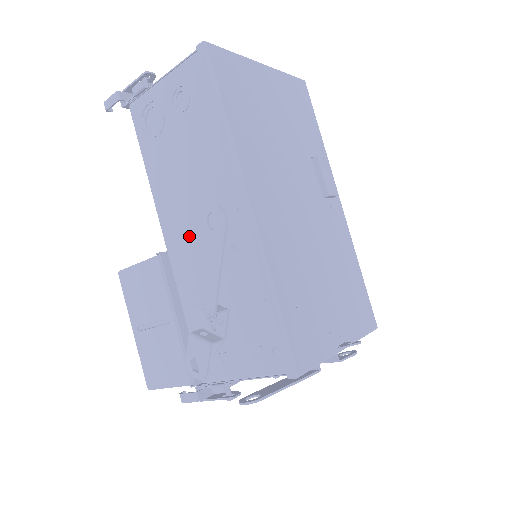
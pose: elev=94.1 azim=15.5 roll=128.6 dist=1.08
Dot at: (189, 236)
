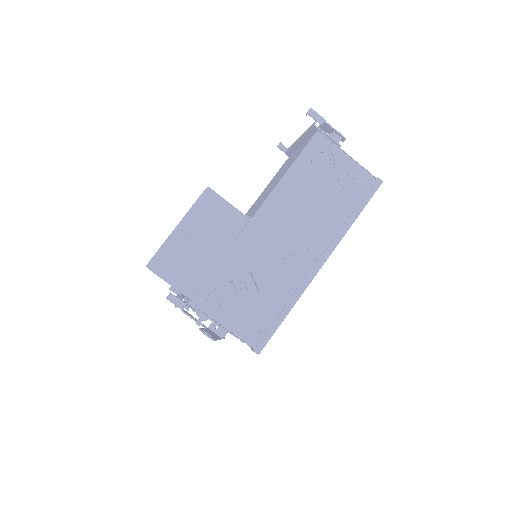
Dot at: (275, 233)
